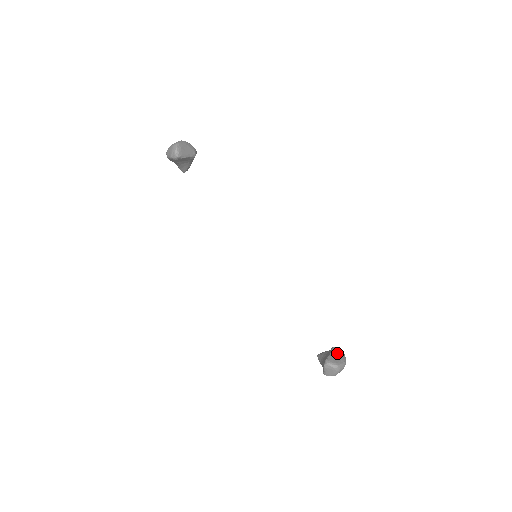
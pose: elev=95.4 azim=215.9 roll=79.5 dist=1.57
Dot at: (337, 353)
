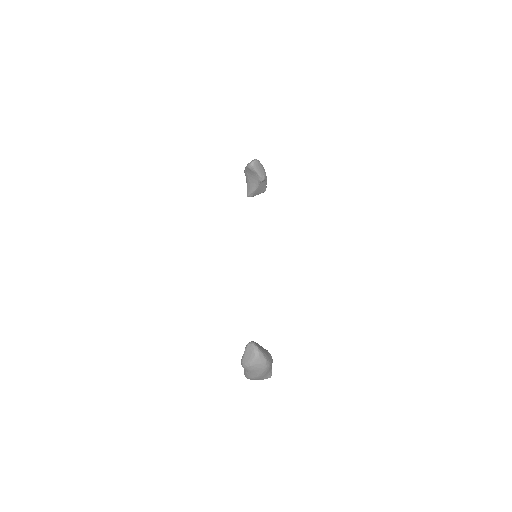
Dot at: (266, 351)
